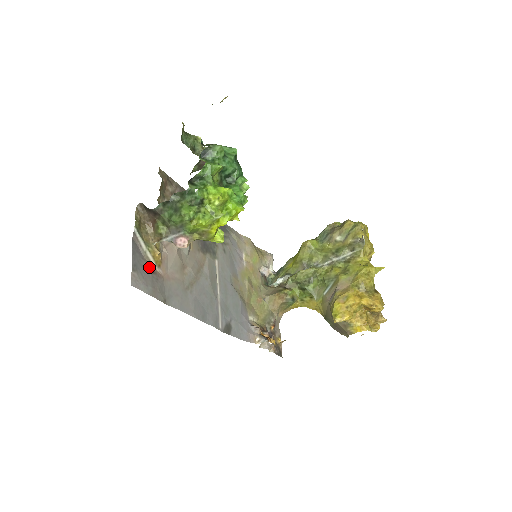
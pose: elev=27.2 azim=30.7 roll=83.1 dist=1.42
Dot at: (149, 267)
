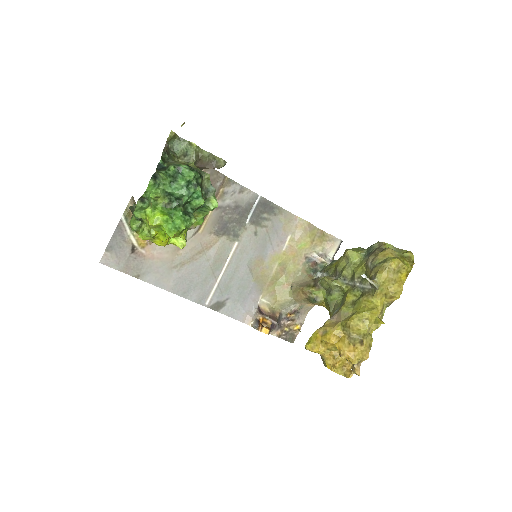
Dot at: (130, 248)
